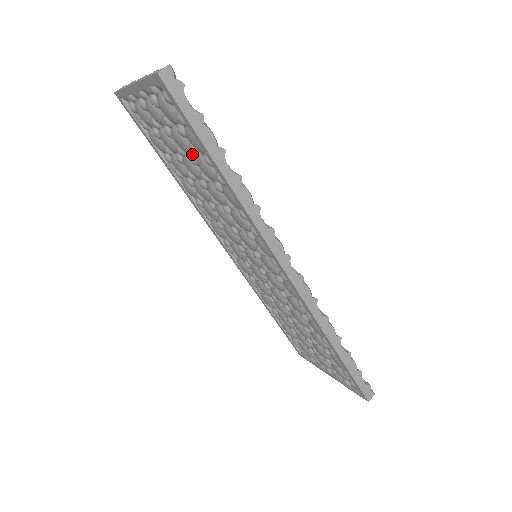
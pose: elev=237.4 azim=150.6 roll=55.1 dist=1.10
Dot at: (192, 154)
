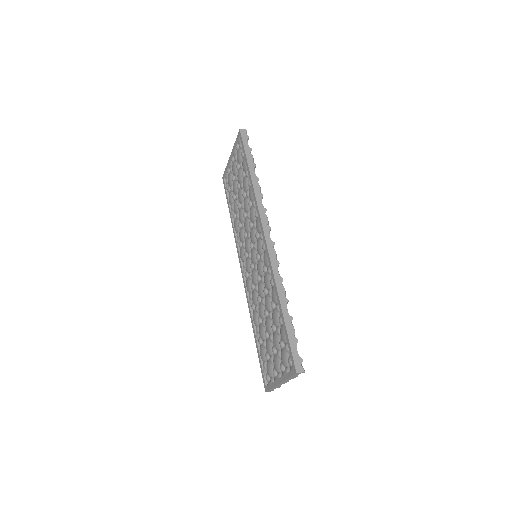
Dot at: (242, 181)
